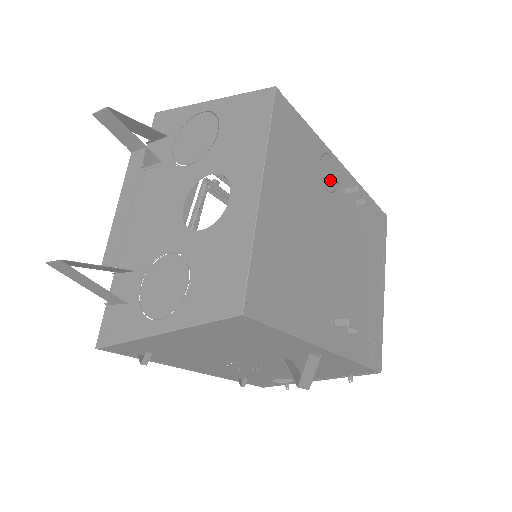
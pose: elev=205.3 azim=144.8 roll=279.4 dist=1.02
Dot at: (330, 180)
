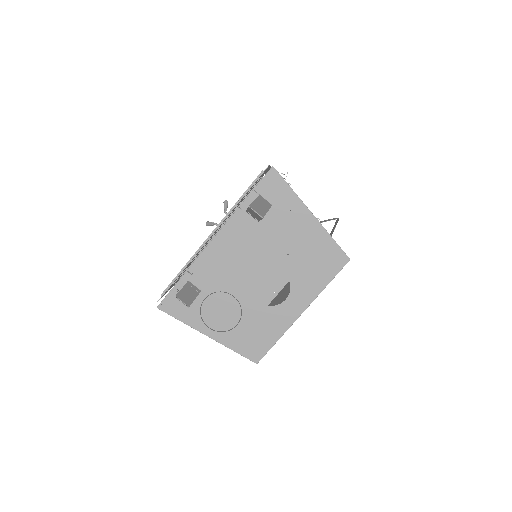
Dot at: occluded
